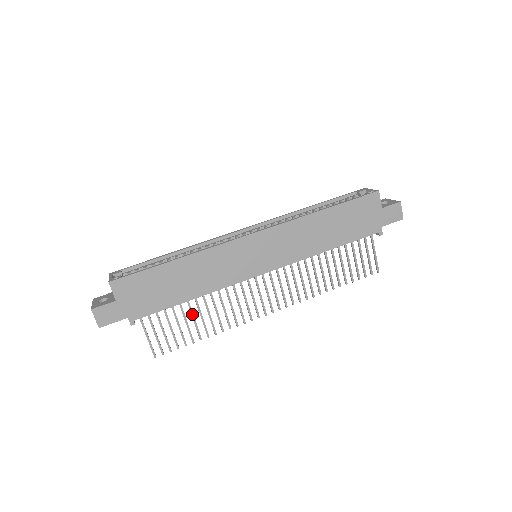
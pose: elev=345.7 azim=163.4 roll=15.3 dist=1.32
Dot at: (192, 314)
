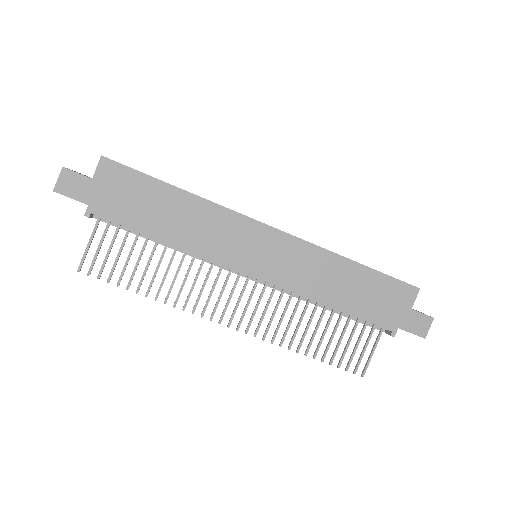
Dot at: (150, 258)
